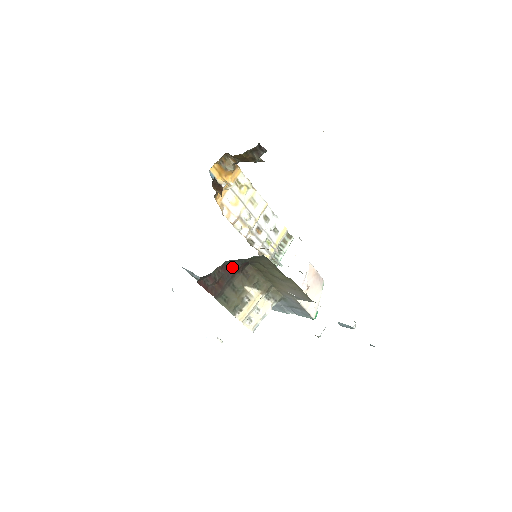
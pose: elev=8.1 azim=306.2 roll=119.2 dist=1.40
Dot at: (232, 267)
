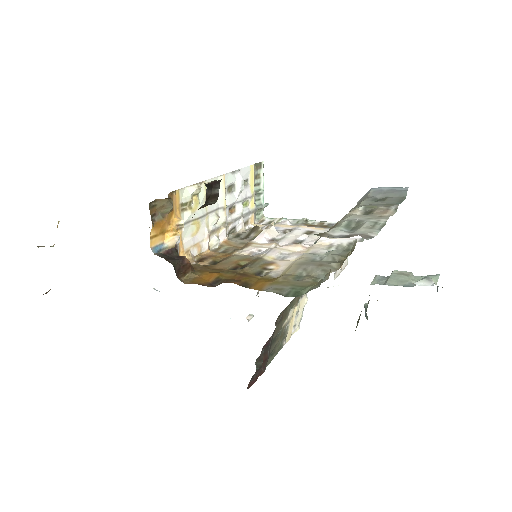
Dot at: occluded
